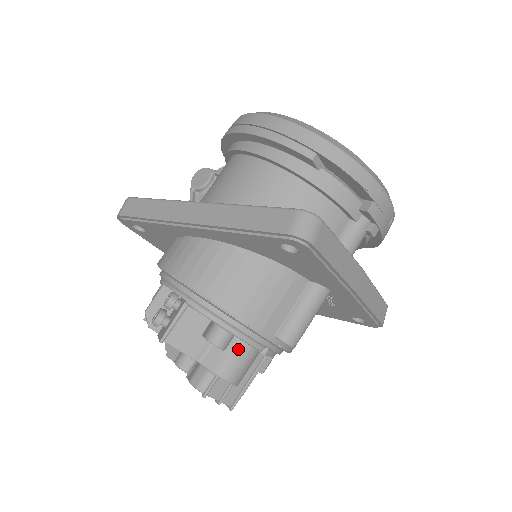
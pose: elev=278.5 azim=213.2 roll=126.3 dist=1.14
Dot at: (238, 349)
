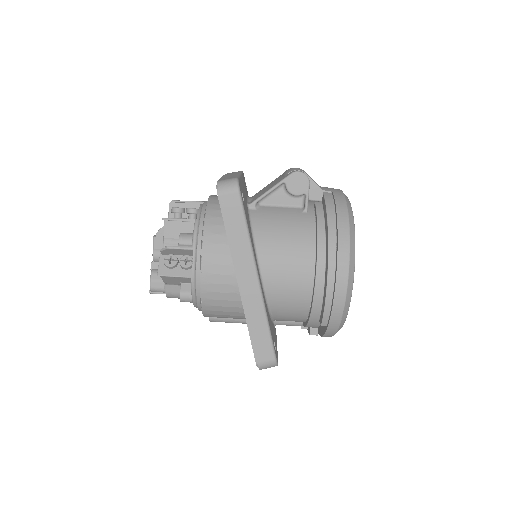
Dot at: occluded
